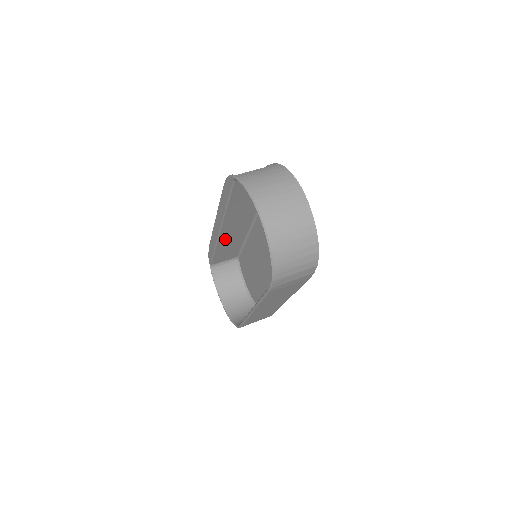
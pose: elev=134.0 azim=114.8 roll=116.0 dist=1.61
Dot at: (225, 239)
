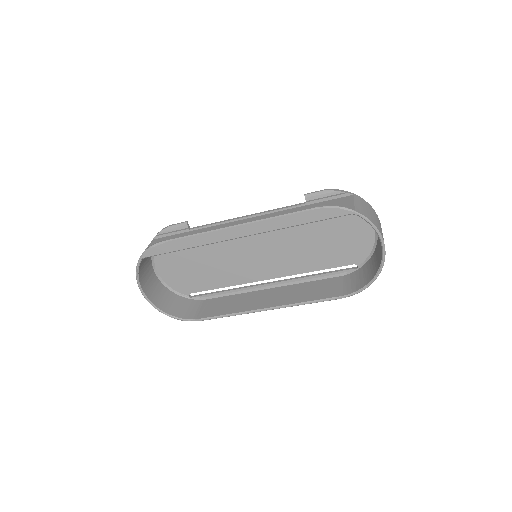
Dot at: occluded
